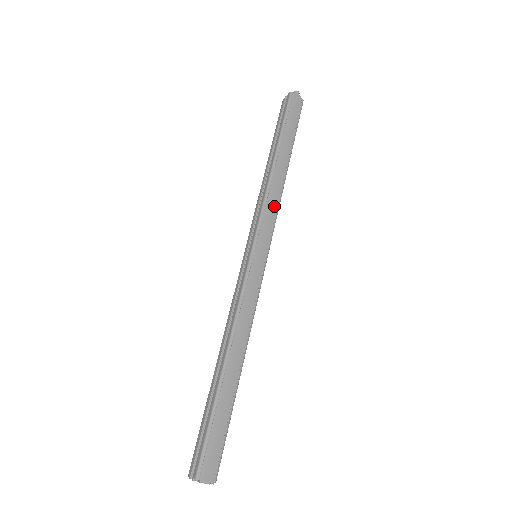
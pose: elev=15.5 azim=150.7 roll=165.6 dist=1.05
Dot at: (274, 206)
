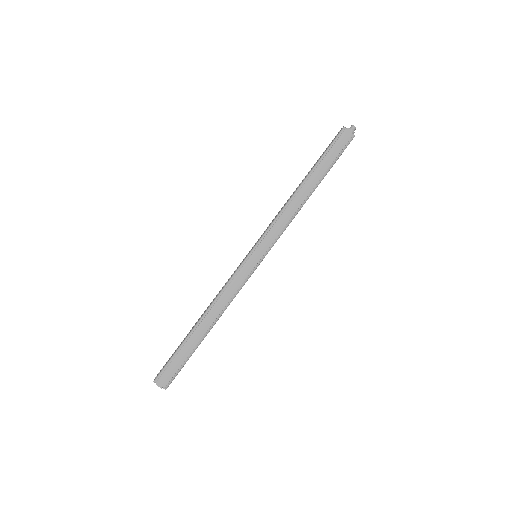
Dot at: (284, 223)
